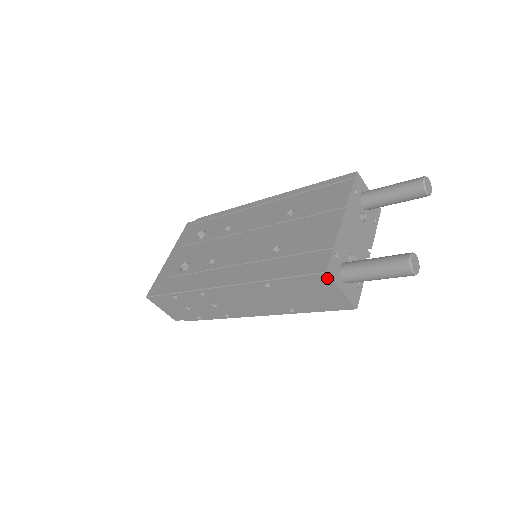
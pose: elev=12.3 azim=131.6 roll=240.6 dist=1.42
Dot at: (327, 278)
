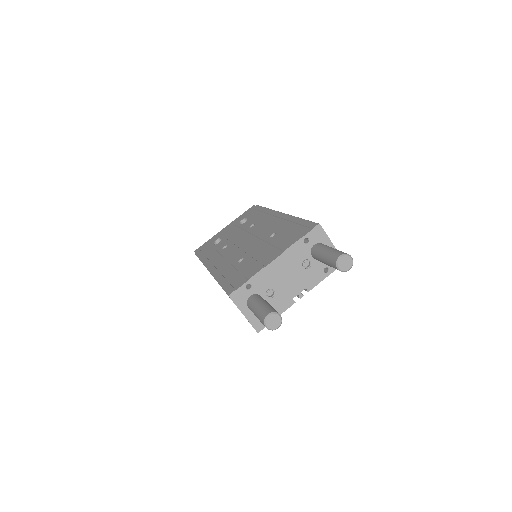
Dot at: (232, 300)
